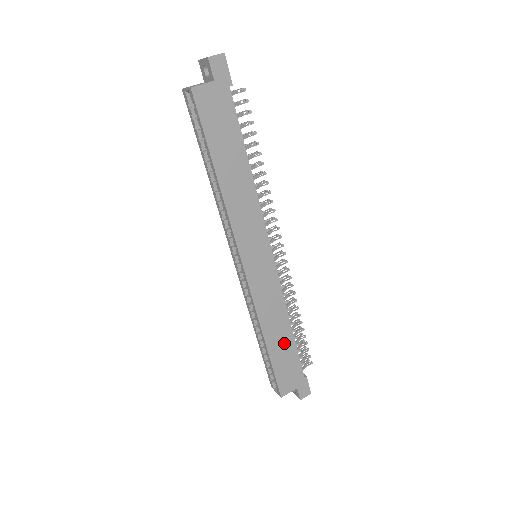
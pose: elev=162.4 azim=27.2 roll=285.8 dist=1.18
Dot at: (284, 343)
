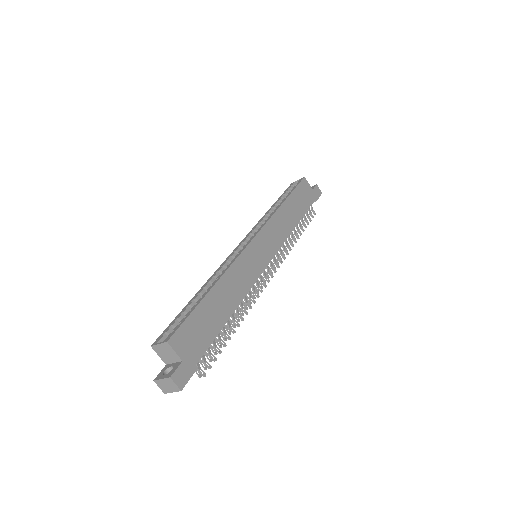
Dot at: (219, 312)
